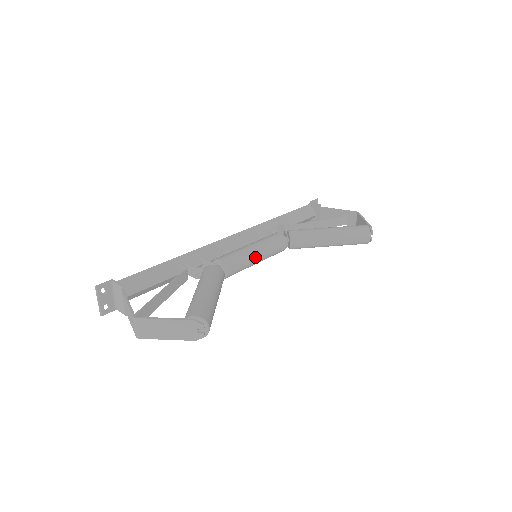
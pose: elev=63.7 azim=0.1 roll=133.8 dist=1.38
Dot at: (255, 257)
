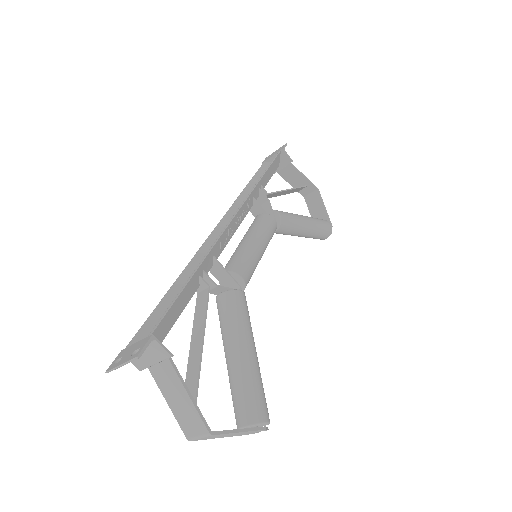
Dot at: occluded
